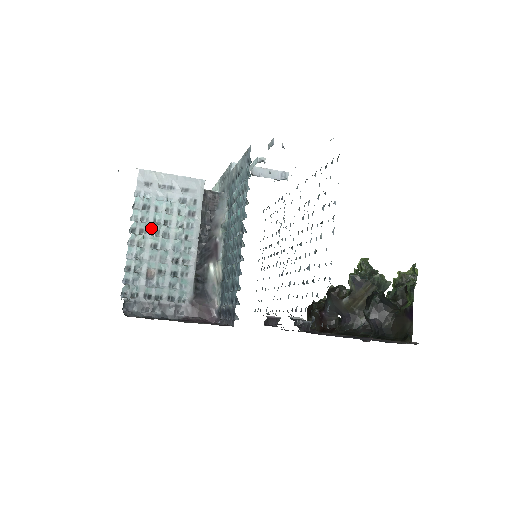
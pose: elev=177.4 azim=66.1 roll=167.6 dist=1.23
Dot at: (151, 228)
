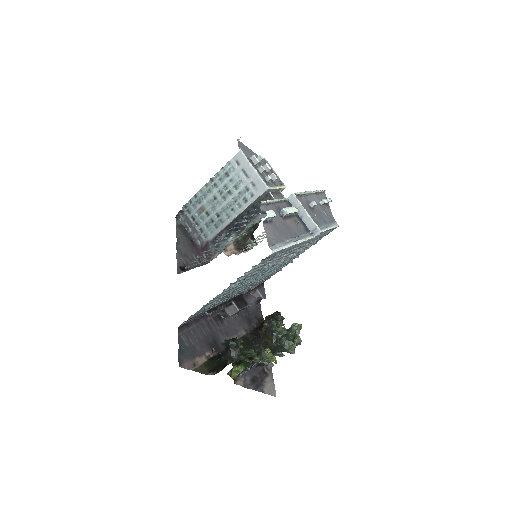
Dot at: (220, 188)
